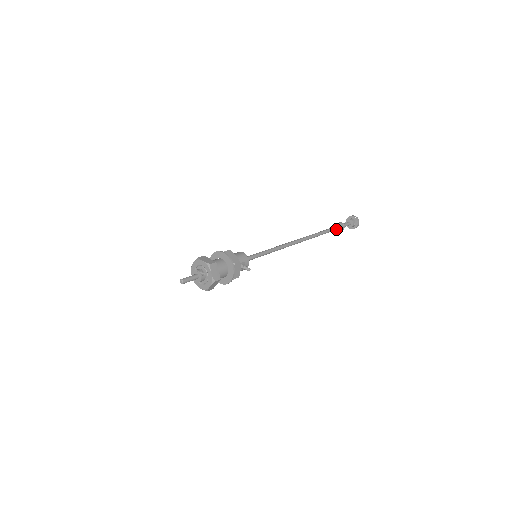
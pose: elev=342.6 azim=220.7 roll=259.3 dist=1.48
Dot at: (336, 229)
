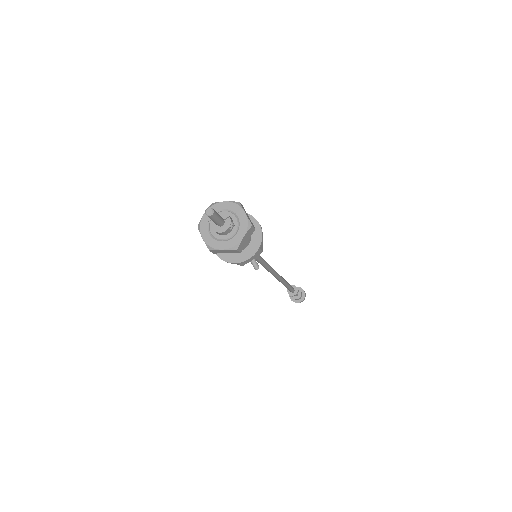
Dot at: (292, 290)
